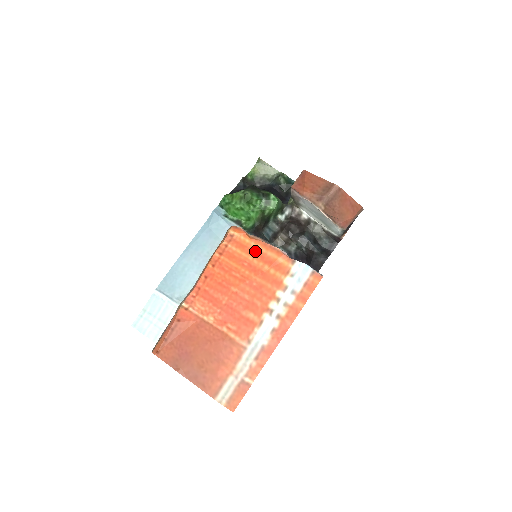
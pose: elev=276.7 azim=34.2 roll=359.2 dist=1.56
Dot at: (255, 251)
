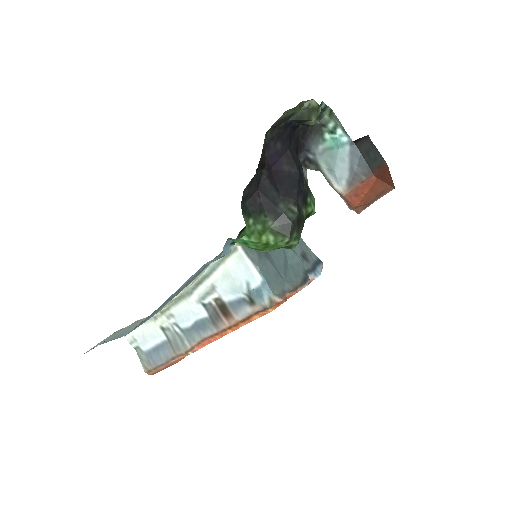
Dot at: occluded
